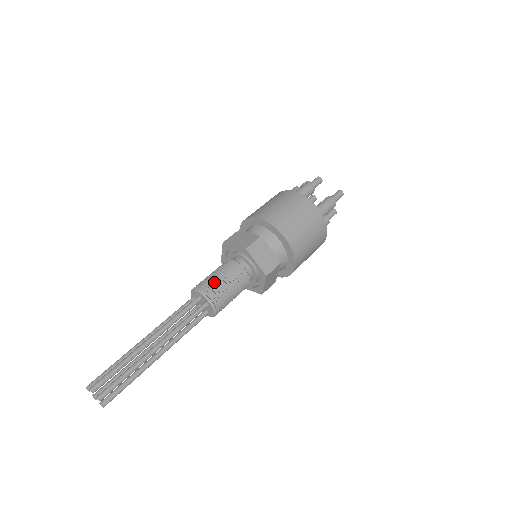
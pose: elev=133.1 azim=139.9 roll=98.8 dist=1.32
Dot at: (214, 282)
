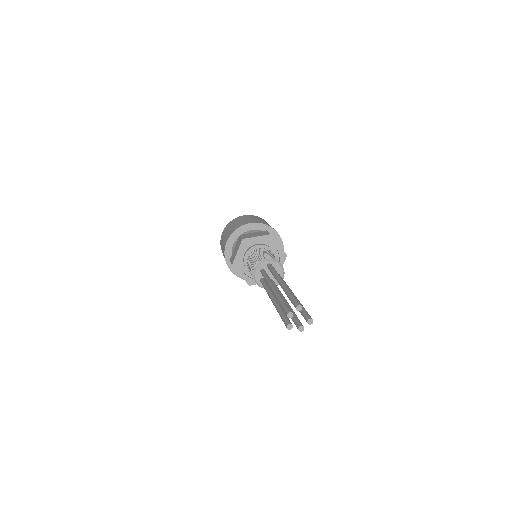
Dot at: (256, 261)
